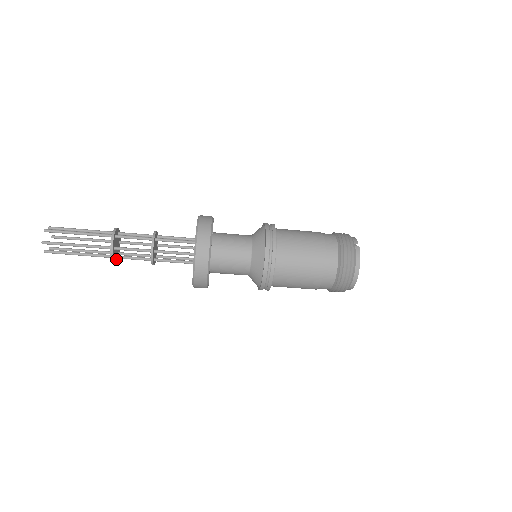
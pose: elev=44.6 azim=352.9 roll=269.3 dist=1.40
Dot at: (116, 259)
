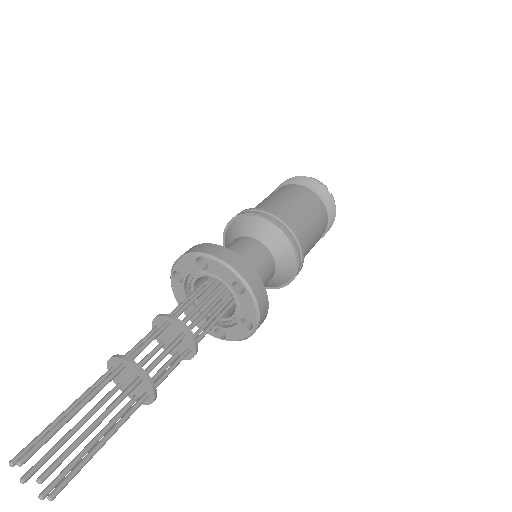
Dot at: occluded
